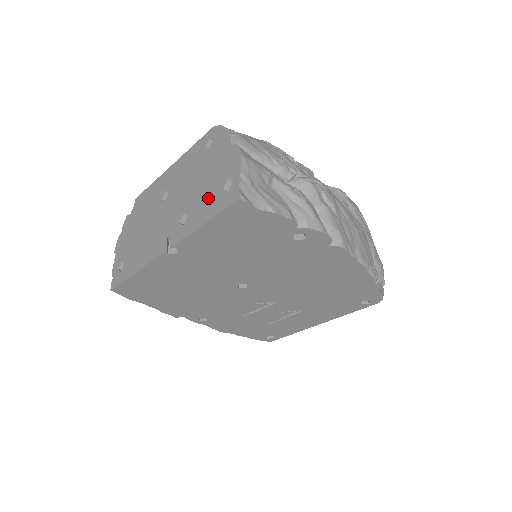
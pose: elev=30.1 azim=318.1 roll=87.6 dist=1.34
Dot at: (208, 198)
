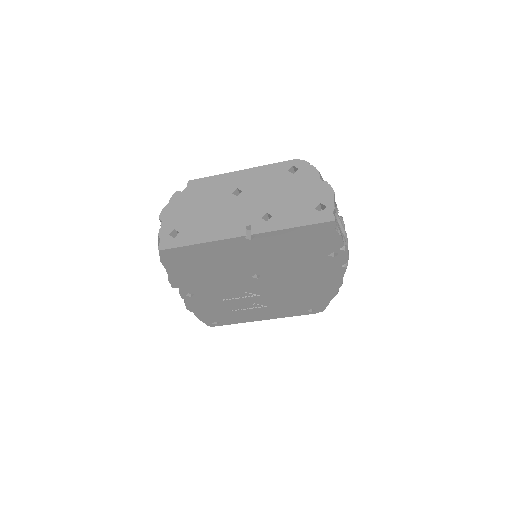
Dot at: (298, 210)
